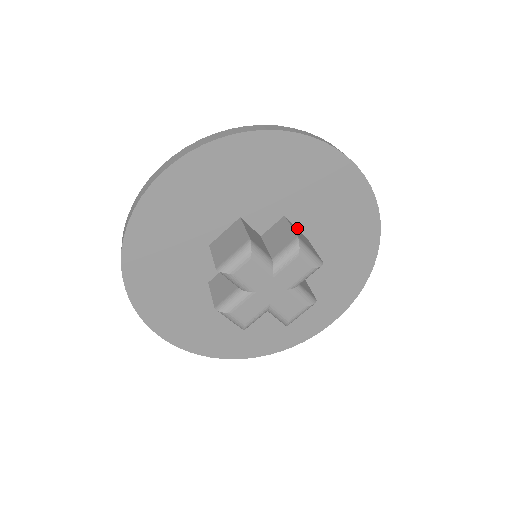
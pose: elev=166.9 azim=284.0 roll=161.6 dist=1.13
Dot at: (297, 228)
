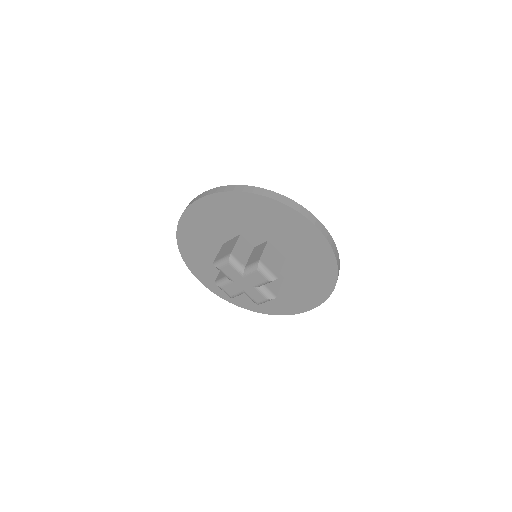
Dot at: (277, 249)
